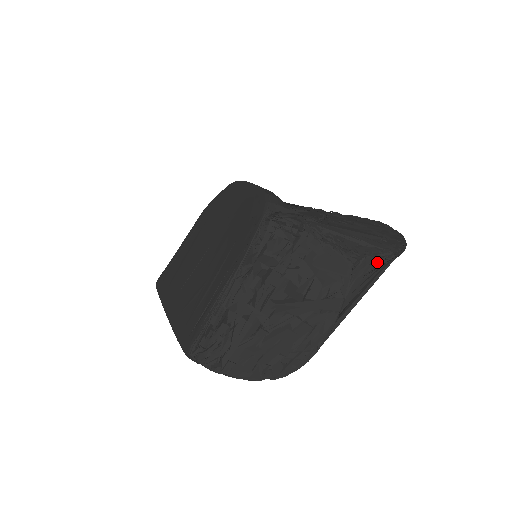
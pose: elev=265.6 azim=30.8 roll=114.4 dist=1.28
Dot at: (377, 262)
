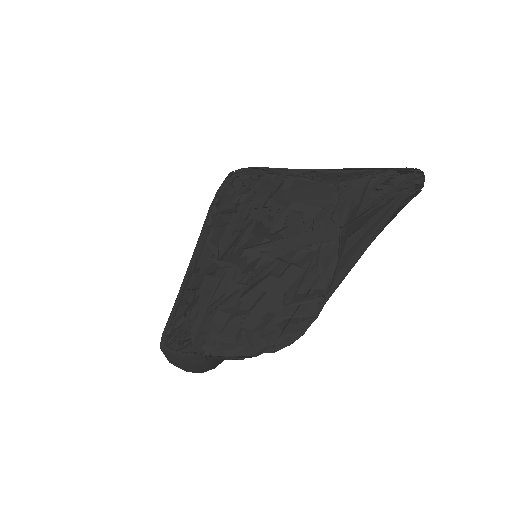
Dot at: (376, 185)
